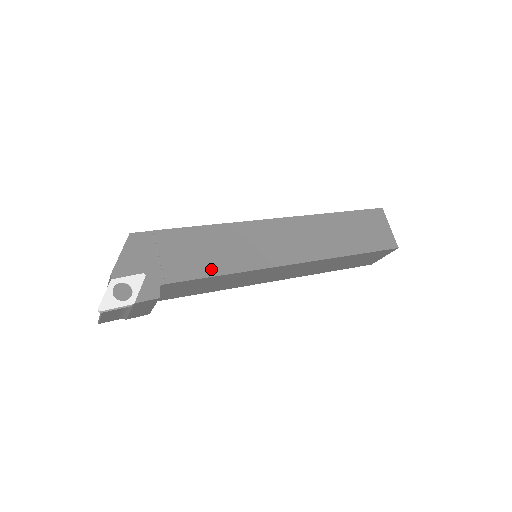
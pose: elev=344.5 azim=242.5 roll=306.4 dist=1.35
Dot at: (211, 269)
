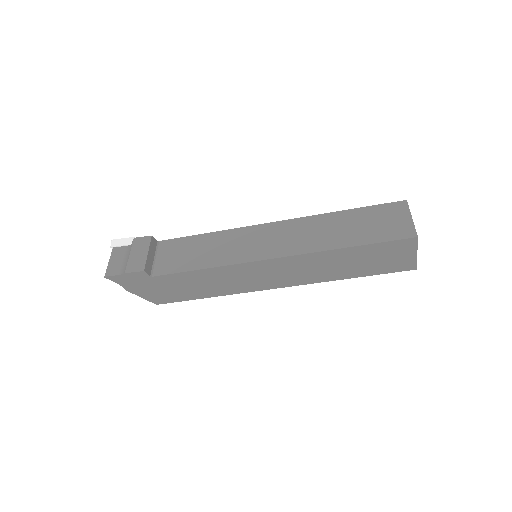
Dot at: occluded
